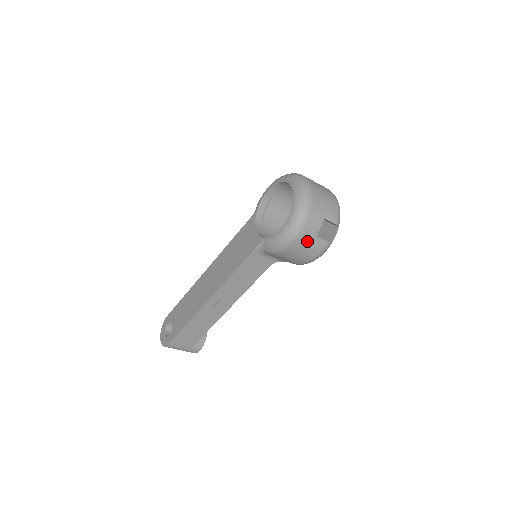
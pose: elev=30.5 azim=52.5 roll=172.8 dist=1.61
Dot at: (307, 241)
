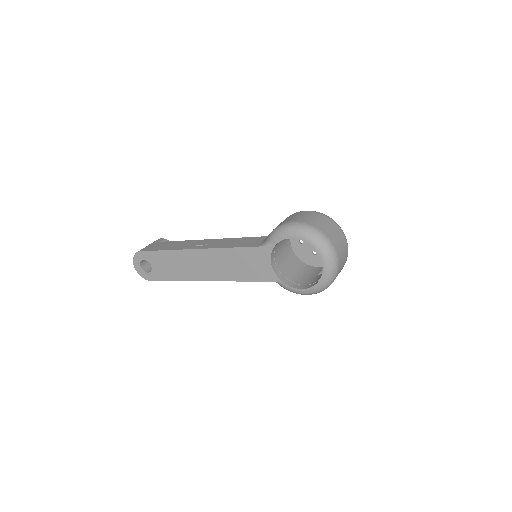
Dot at: occluded
